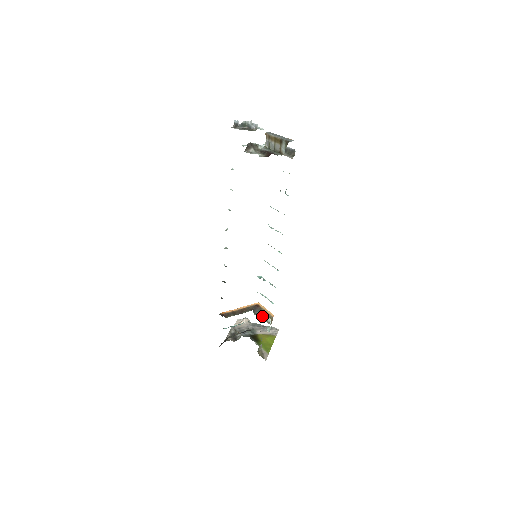
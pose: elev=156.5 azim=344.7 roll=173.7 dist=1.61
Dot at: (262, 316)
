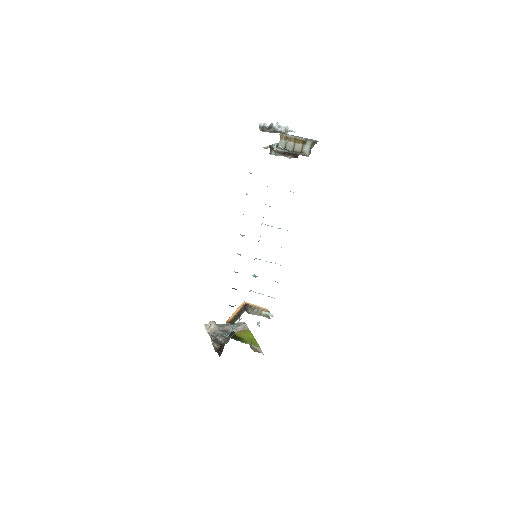
Dot at: (256, 313)
